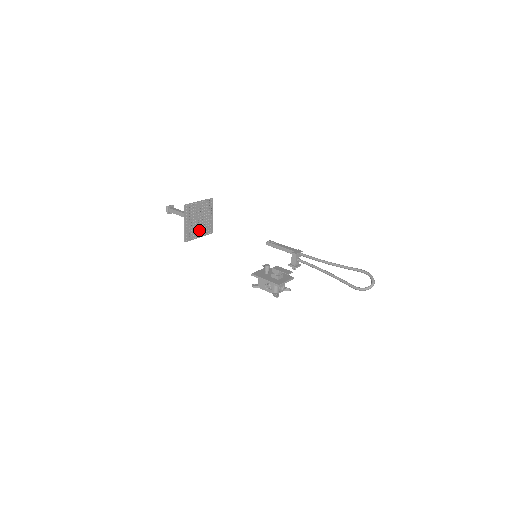
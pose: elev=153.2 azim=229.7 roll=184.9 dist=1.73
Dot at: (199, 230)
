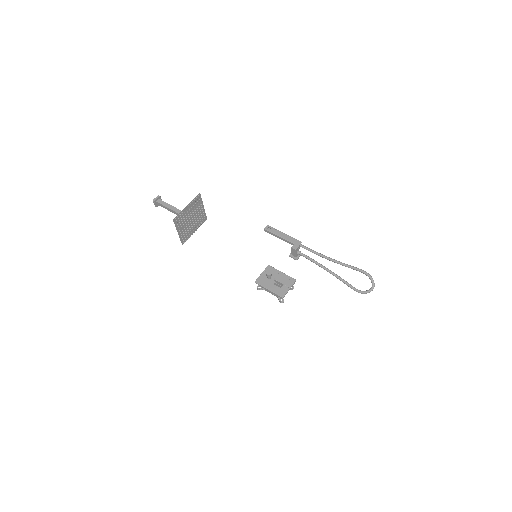
Dot at: (193, 226)
